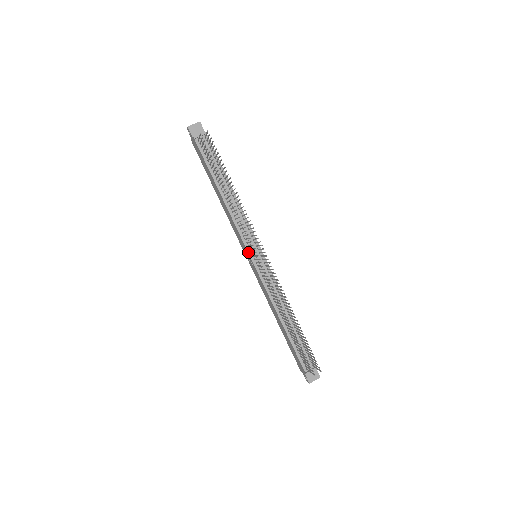
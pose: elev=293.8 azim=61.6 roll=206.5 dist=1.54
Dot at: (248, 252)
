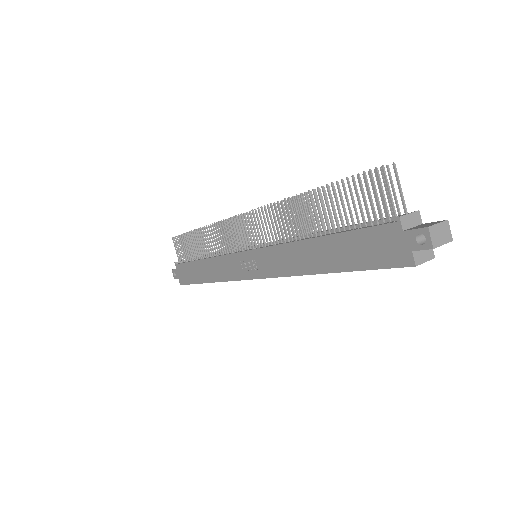
Dot at: (240, 252)
